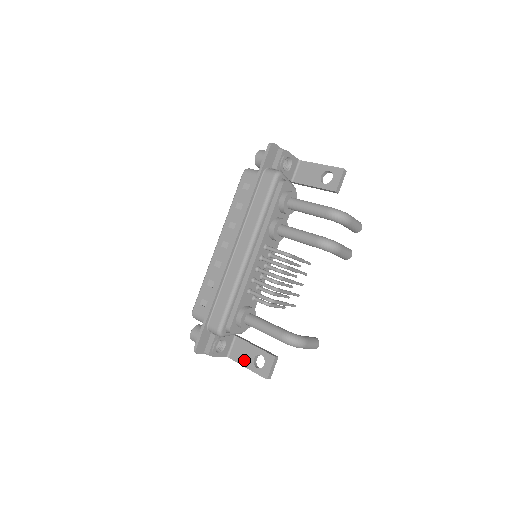
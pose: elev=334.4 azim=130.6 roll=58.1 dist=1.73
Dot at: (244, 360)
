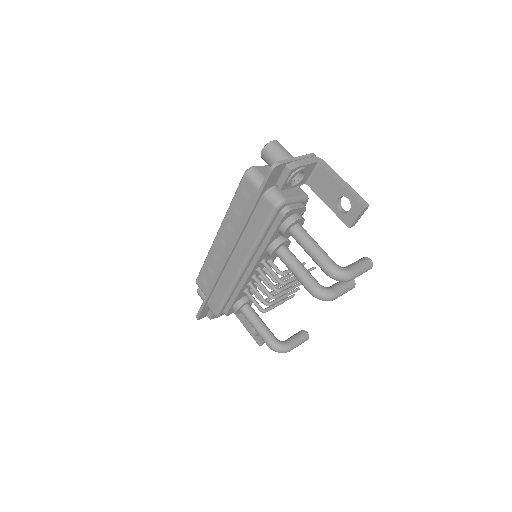
Dot at: (244, 321)
